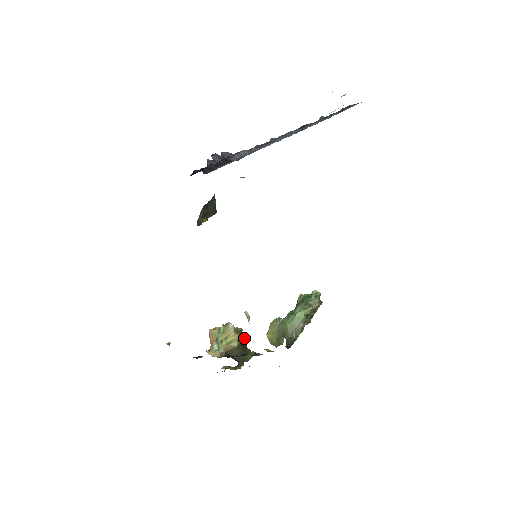
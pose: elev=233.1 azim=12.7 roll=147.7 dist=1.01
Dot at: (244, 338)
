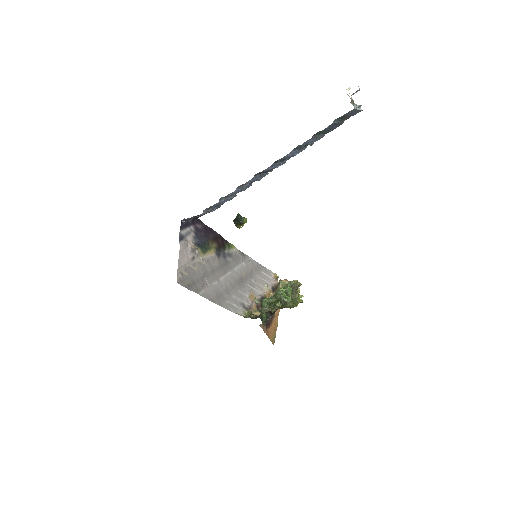
Dot at: occluded
